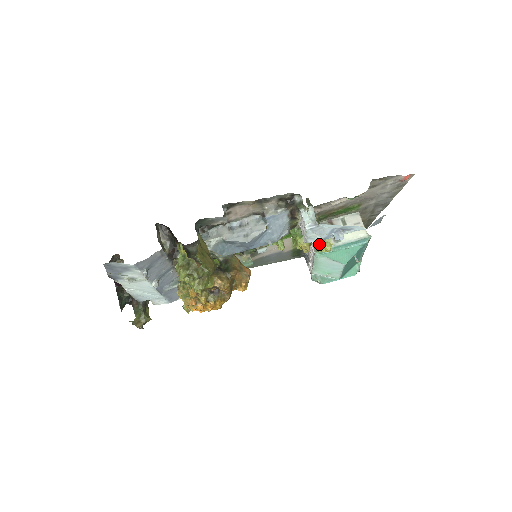
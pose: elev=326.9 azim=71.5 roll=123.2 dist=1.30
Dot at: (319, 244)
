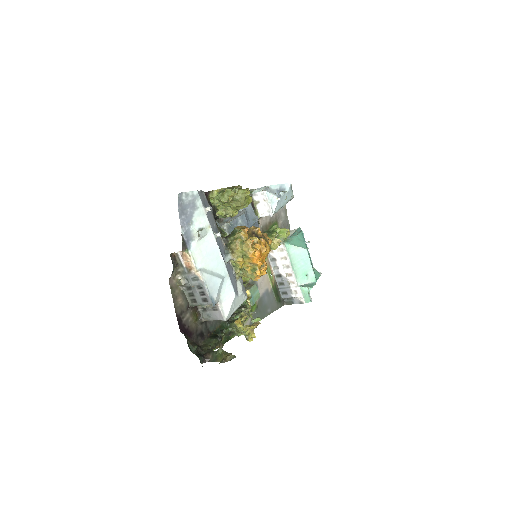
Dot at: (281, 233)
